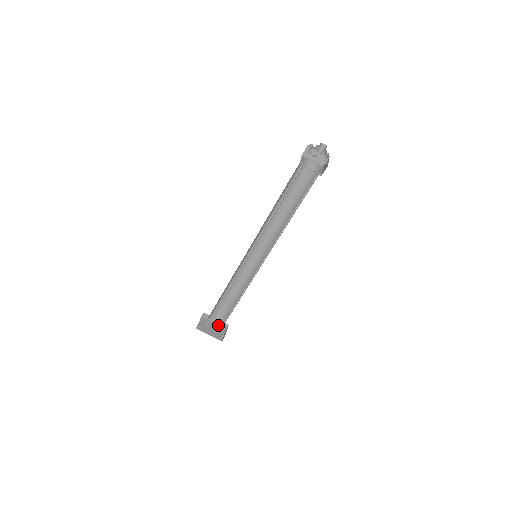
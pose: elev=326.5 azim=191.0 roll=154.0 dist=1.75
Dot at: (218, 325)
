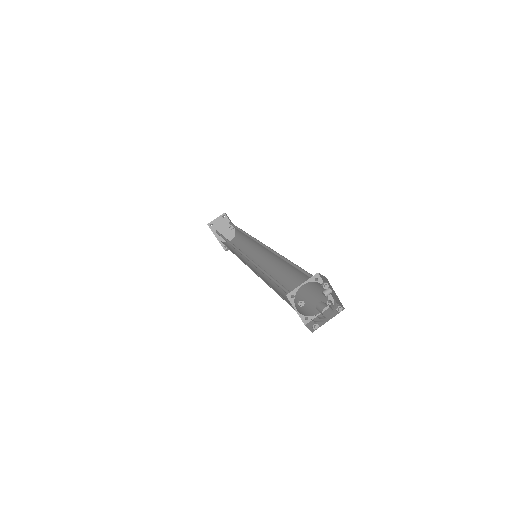
Dot at: occluded
